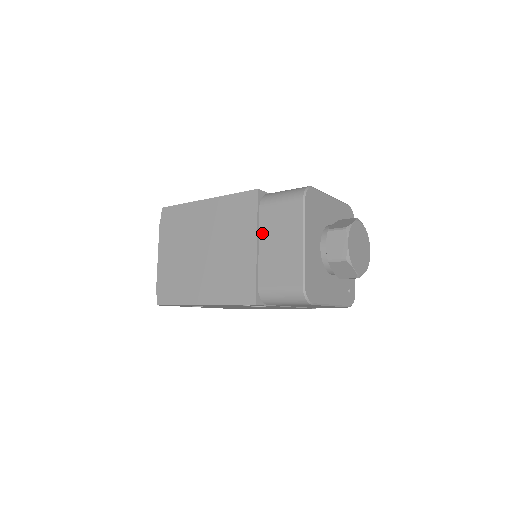
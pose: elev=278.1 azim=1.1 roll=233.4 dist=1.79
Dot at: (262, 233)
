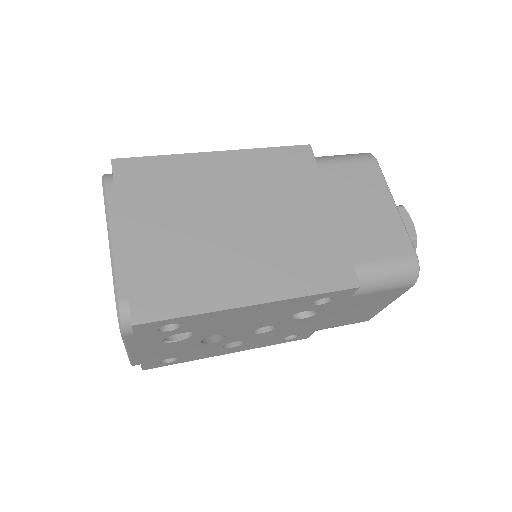
Dot at: (332, 196)
